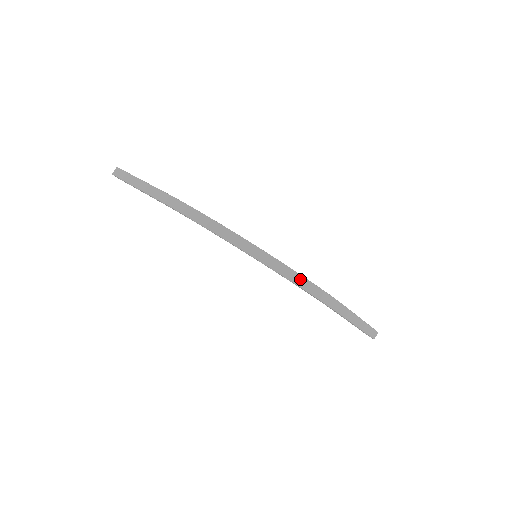
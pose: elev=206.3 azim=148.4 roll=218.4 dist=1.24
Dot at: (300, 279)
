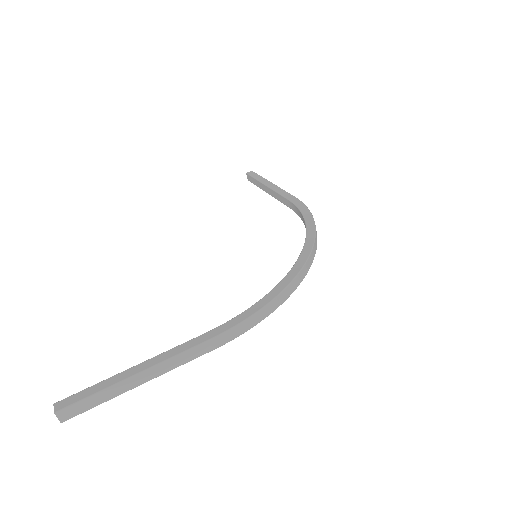
Dot at: occluded
